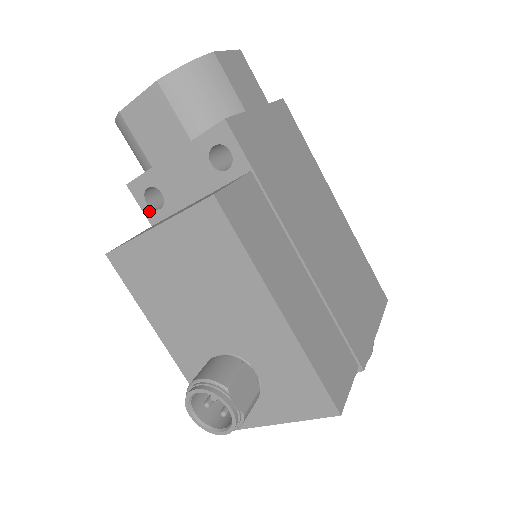
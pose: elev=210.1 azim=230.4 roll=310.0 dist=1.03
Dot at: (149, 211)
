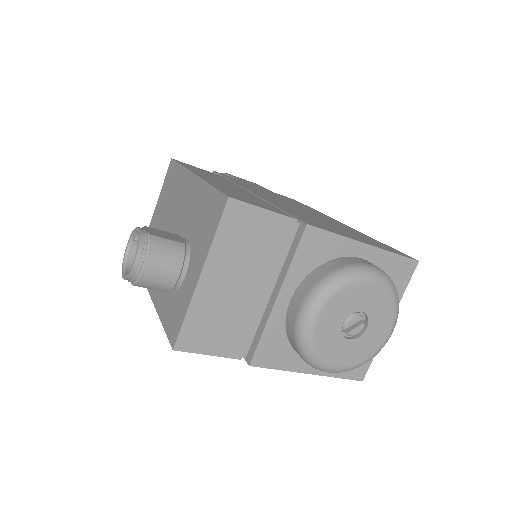
Dot at: occluded
